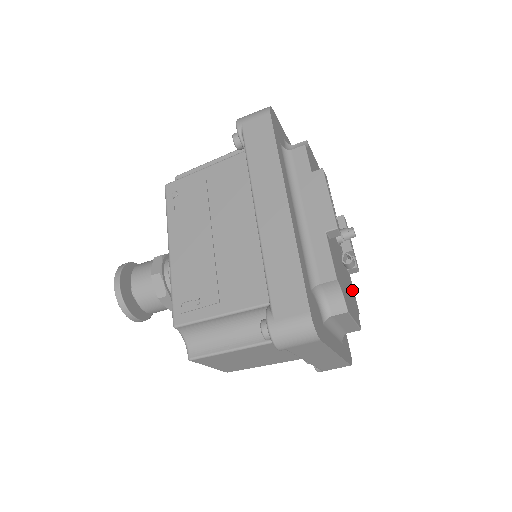
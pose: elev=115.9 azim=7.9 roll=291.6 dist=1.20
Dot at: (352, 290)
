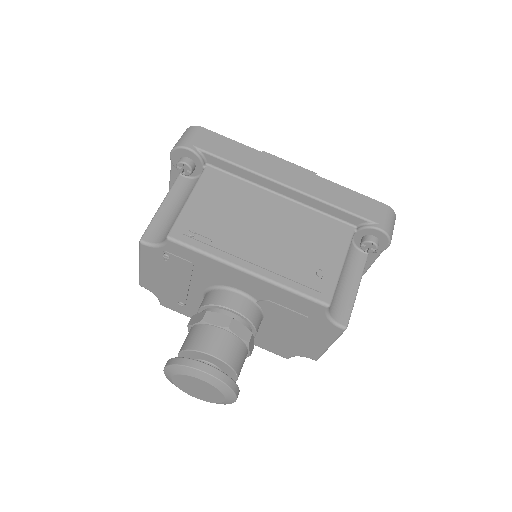
Dot at: occluded
